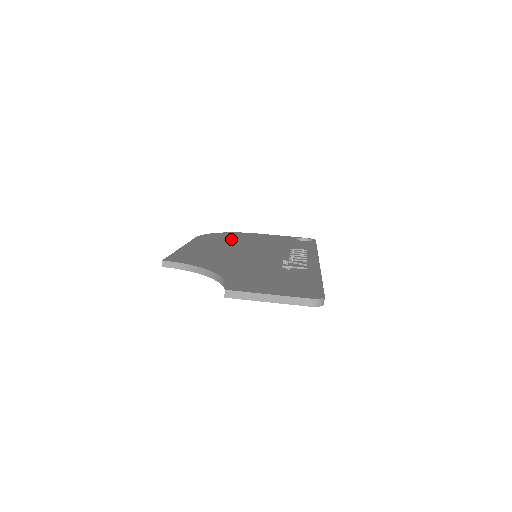
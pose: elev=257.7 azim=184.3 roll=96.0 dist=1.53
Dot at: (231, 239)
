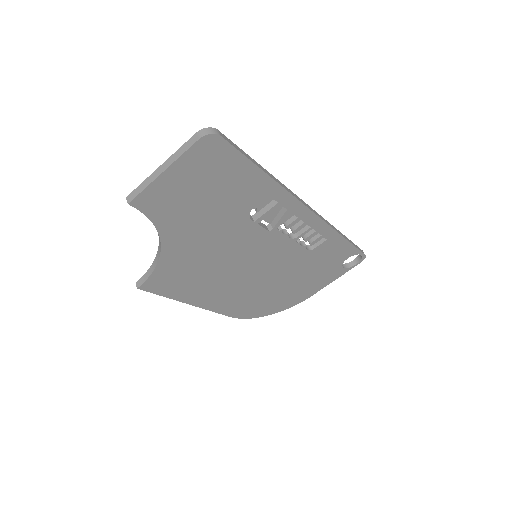
Dot at: occluded
